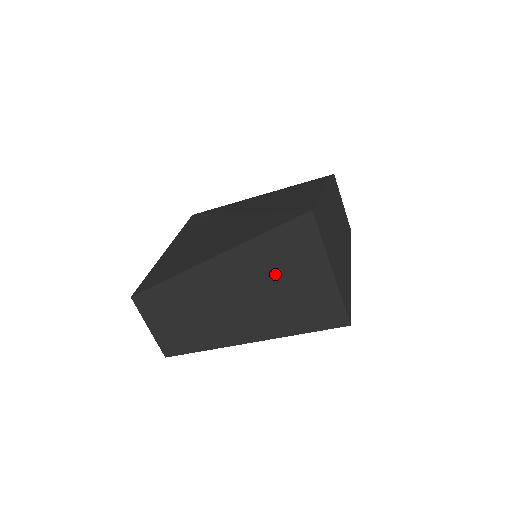
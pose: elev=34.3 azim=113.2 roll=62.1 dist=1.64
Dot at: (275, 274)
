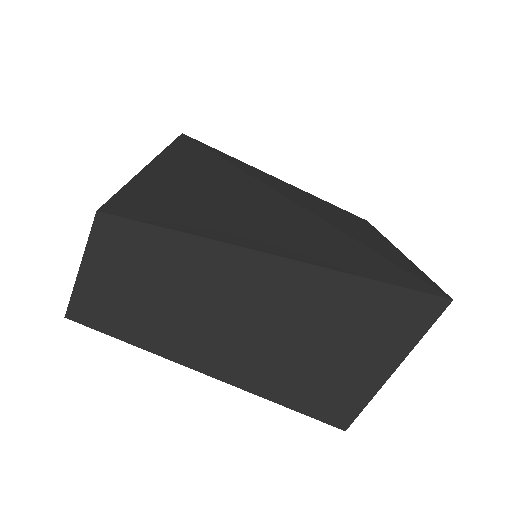
Dot at: (331, 330)
